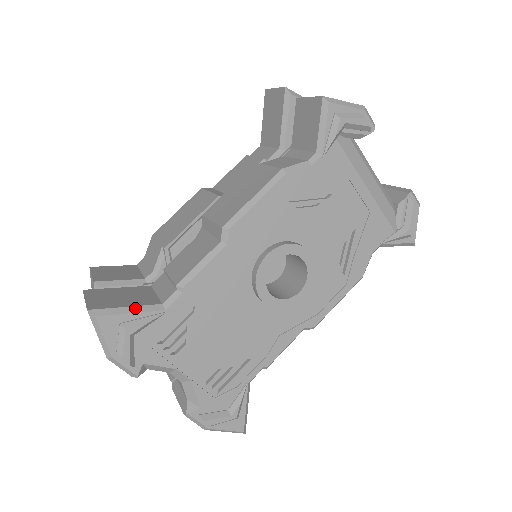
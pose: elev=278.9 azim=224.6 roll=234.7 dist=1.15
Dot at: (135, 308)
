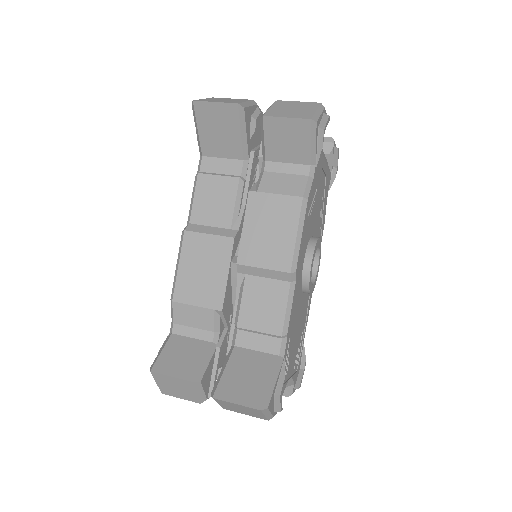
Dot at: (274, 376)
